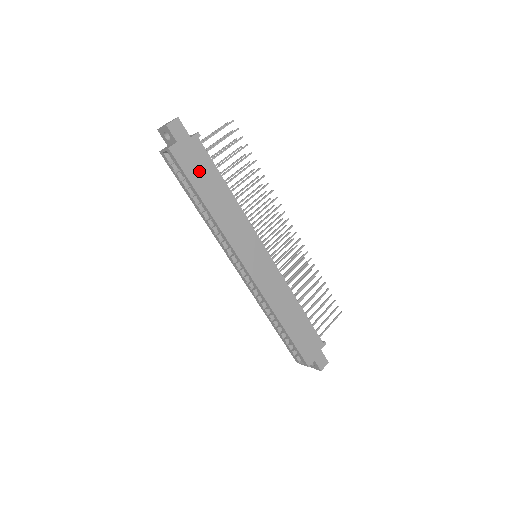
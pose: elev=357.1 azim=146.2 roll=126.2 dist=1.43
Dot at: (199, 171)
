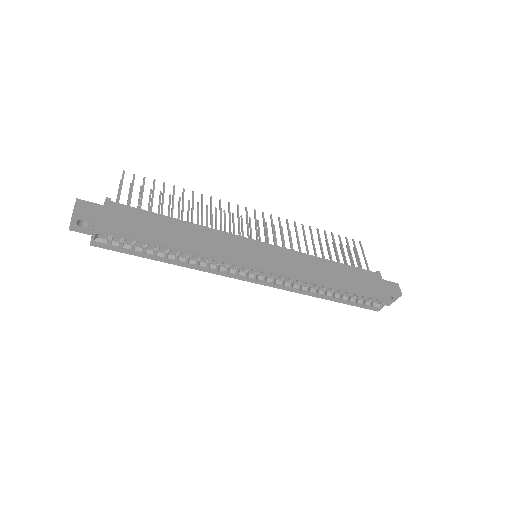
Dot at: (140, 225)
